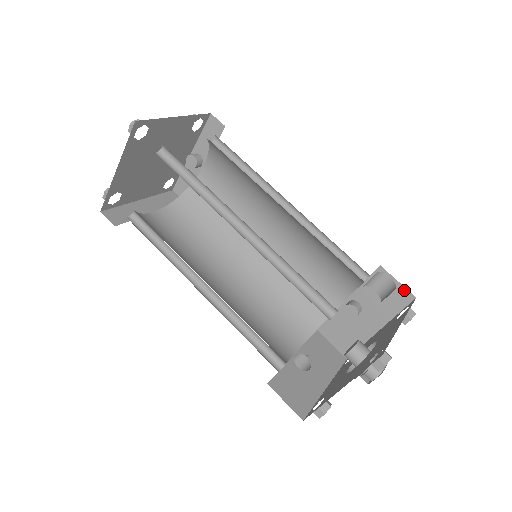
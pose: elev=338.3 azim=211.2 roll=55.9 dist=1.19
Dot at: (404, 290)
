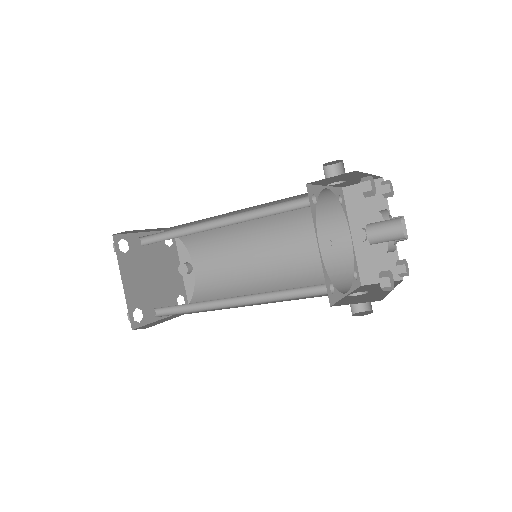
Dot at: occluded
